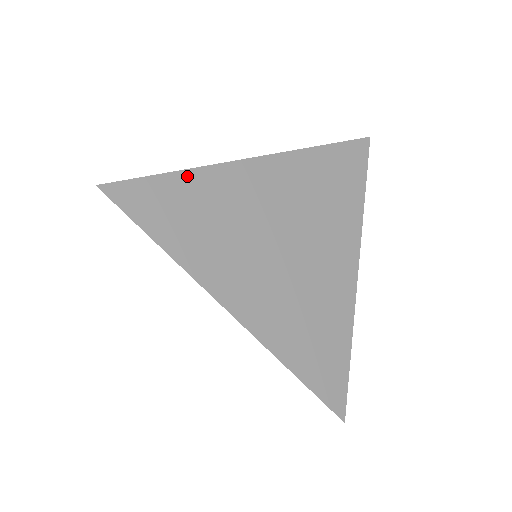
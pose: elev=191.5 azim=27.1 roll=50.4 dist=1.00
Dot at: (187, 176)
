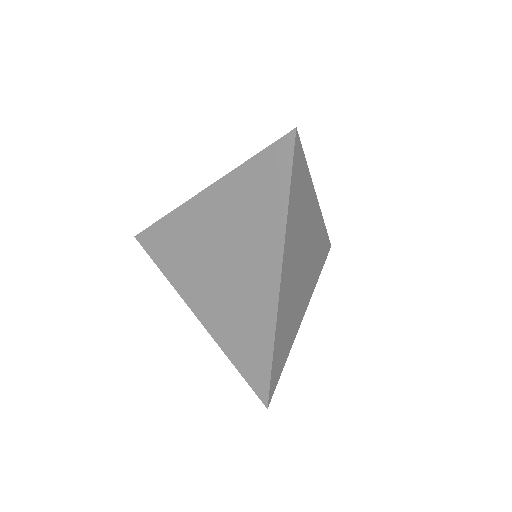
Dot at: (276, 342)
